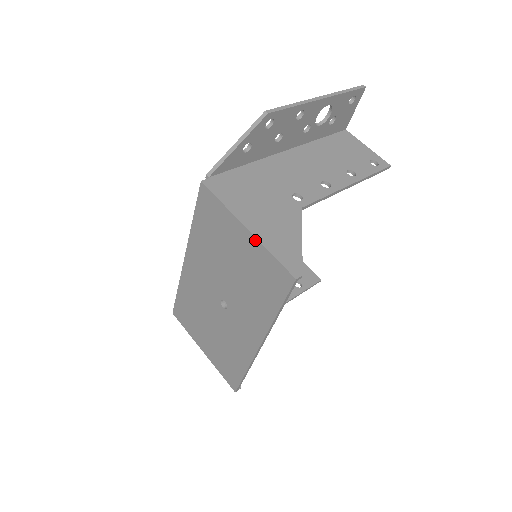
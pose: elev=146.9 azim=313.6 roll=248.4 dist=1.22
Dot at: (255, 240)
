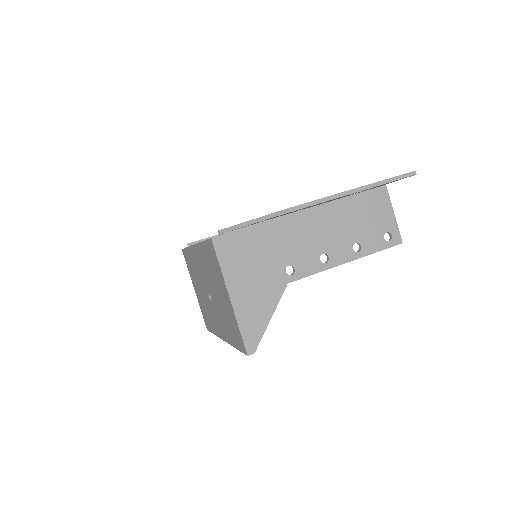
Dot at: (233, 310)
